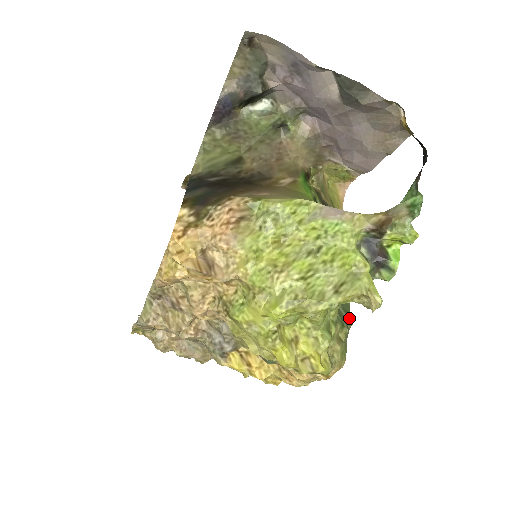
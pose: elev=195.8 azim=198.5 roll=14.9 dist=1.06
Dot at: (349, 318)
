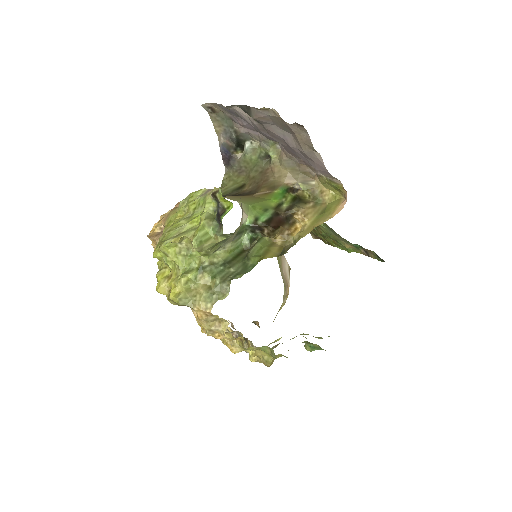
Dot at: (232, 277)
